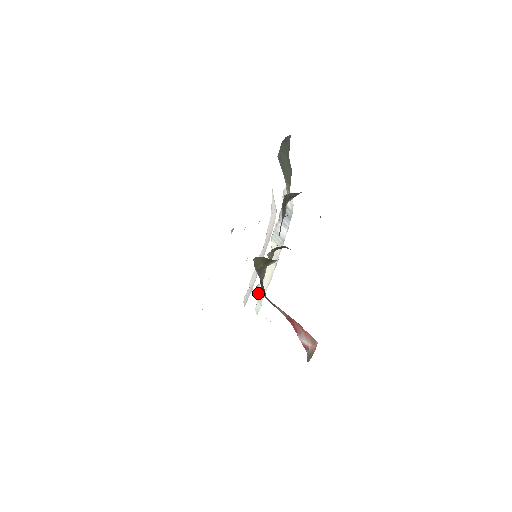
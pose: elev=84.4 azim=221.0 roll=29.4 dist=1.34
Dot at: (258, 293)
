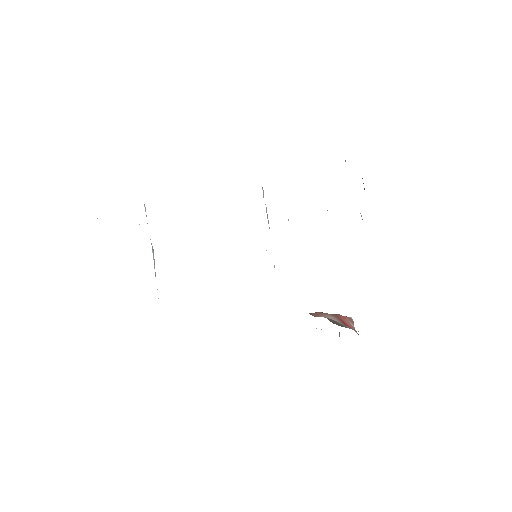
Dot at: (310, 314)
